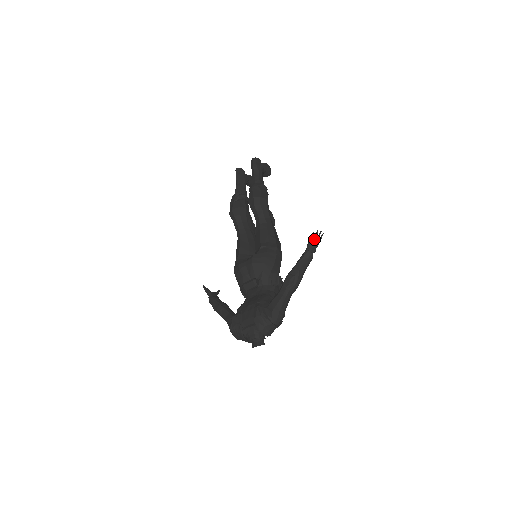
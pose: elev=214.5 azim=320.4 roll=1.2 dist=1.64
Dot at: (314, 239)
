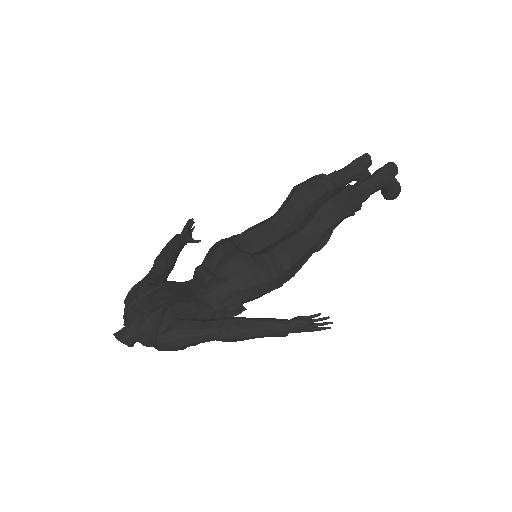
Dot at: (312, 321)
